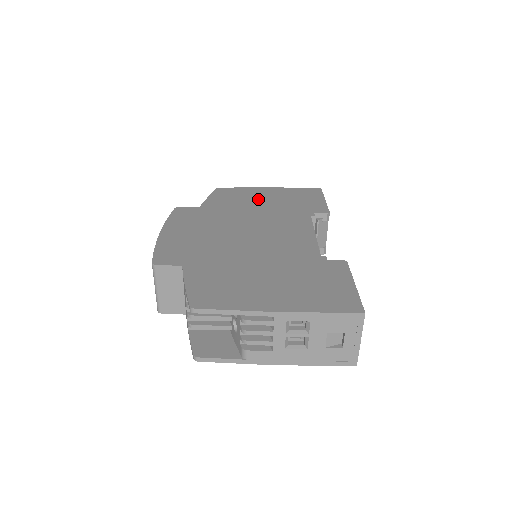
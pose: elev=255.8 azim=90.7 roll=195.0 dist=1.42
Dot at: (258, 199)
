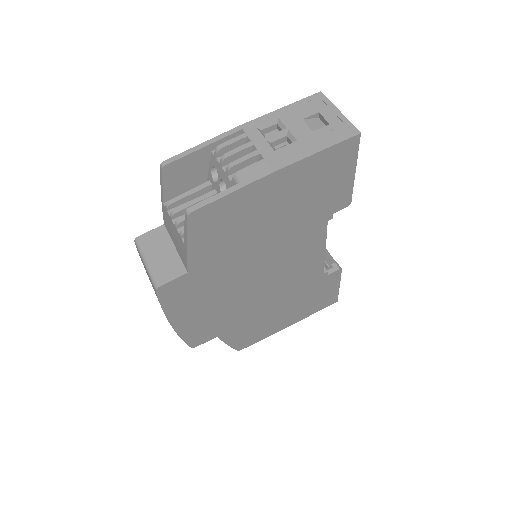
Dot at: occluded
